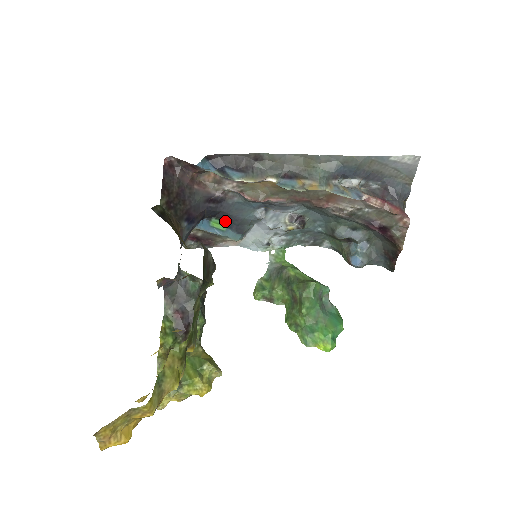
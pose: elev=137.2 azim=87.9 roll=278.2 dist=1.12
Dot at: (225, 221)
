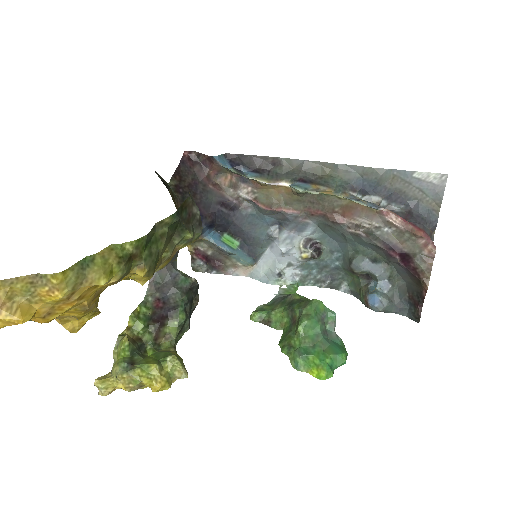
Dot at: (237, 239)
